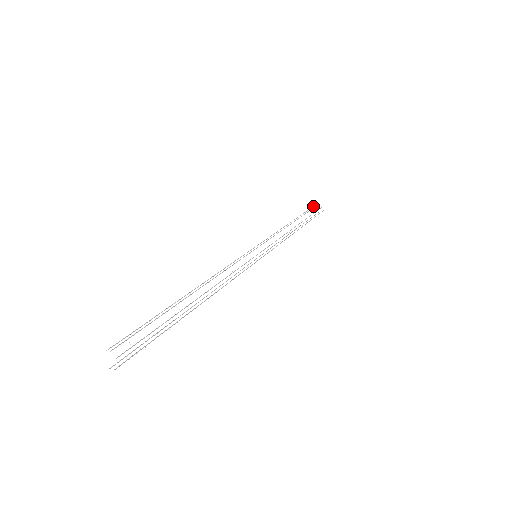
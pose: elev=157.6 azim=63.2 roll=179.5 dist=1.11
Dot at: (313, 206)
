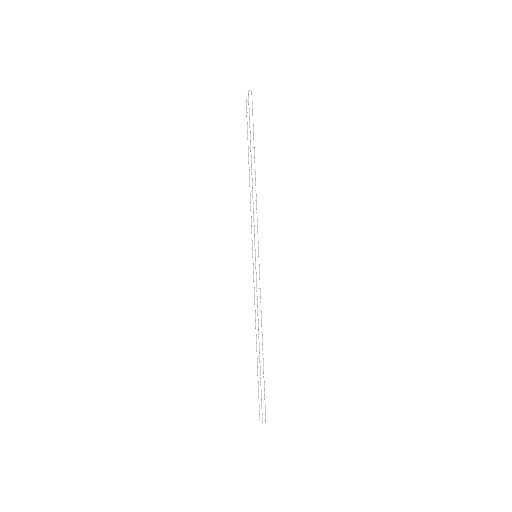
Dot at: occluded
